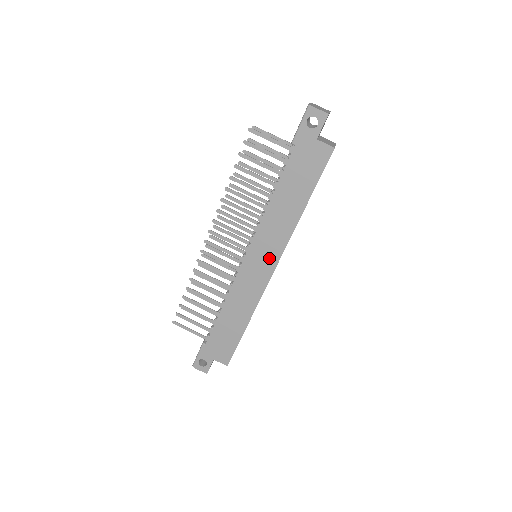
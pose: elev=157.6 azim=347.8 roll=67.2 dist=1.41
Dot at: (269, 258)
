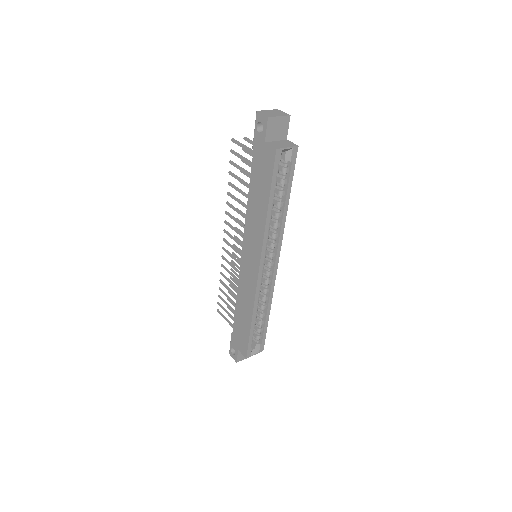
Dot at: (254, 257)
